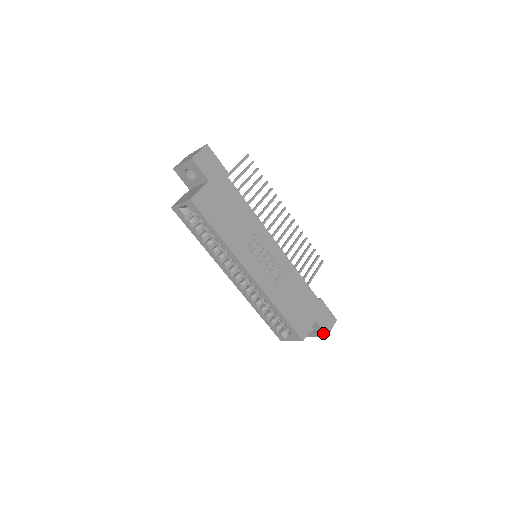
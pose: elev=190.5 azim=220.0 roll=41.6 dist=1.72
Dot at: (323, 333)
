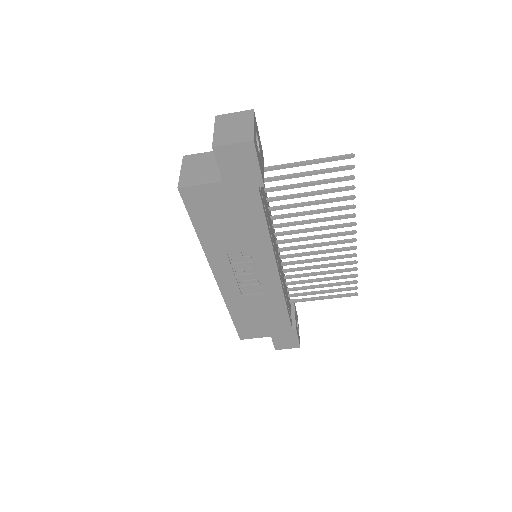
Dot at: occluded
